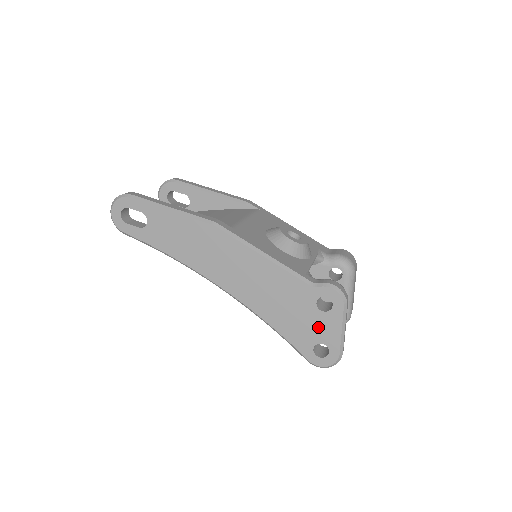
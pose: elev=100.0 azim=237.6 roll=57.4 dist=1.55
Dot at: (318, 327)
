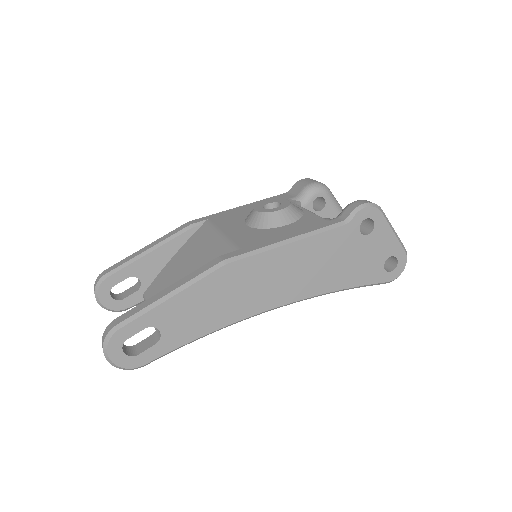
Dot at: (376, 249)
